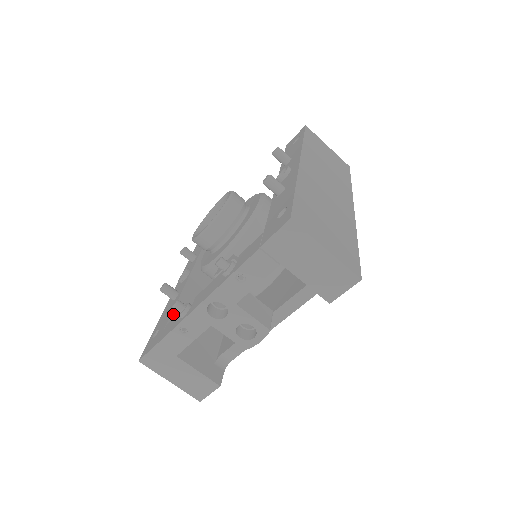
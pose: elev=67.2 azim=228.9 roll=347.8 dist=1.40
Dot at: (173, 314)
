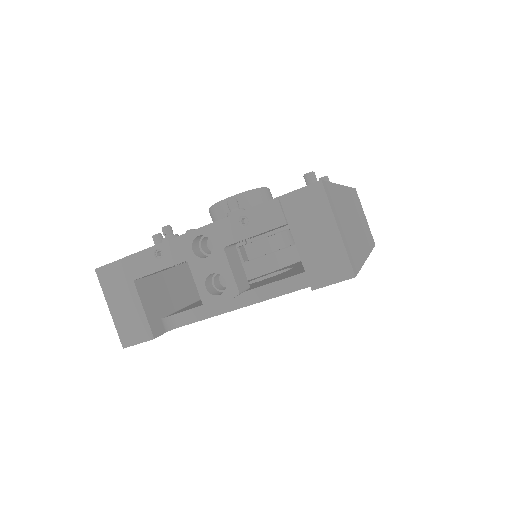
Dot at: occluded
